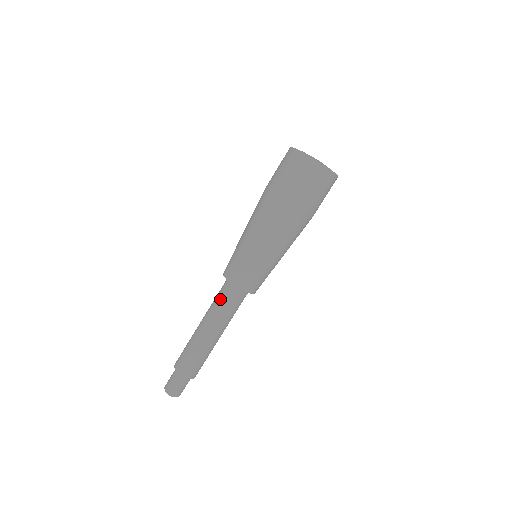
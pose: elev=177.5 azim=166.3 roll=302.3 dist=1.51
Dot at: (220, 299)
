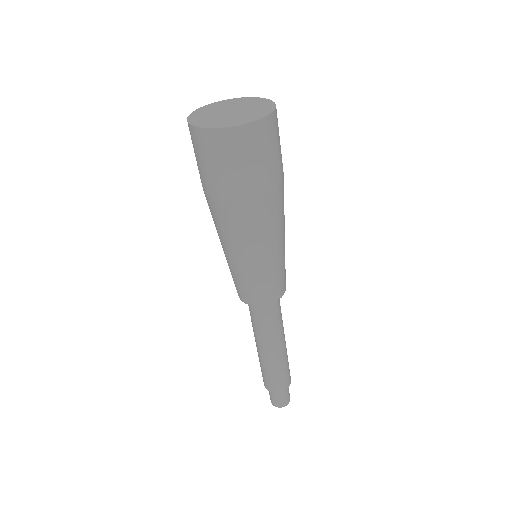
Dot at: occluded
